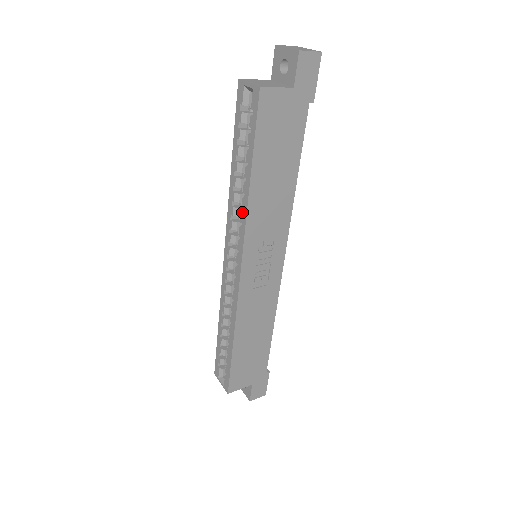
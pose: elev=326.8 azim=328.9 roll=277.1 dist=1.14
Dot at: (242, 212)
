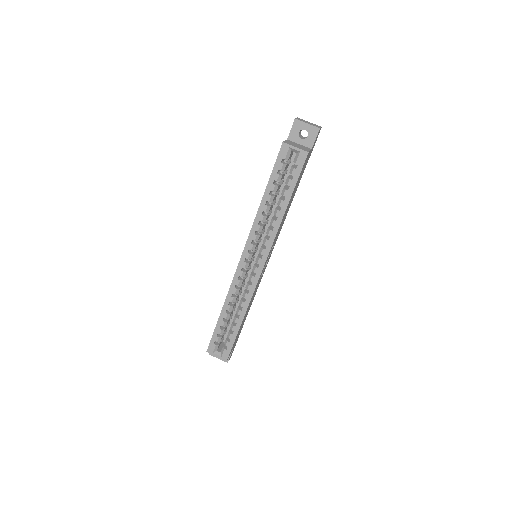
Dot at: (270, 229)
